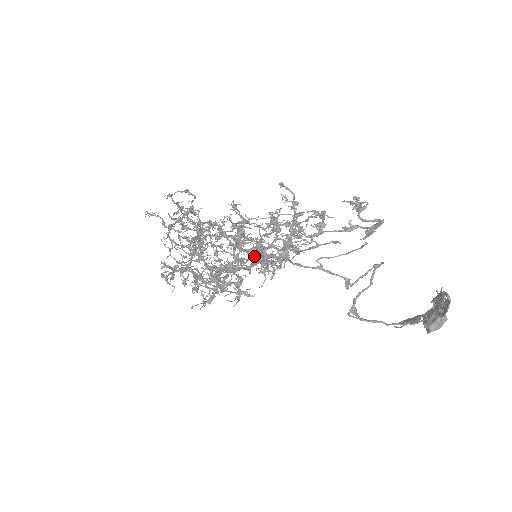
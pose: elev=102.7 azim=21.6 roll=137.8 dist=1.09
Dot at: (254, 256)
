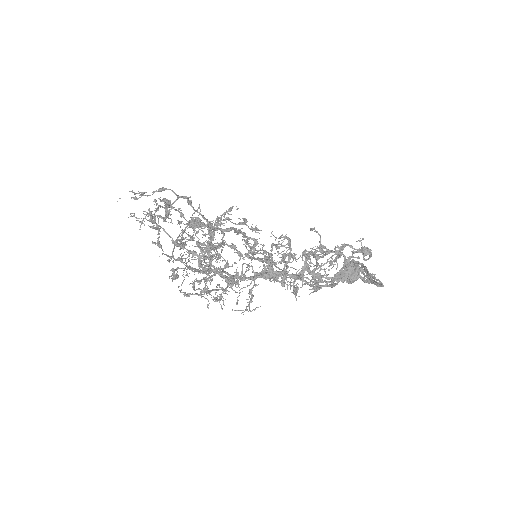
Dot at: occluded
